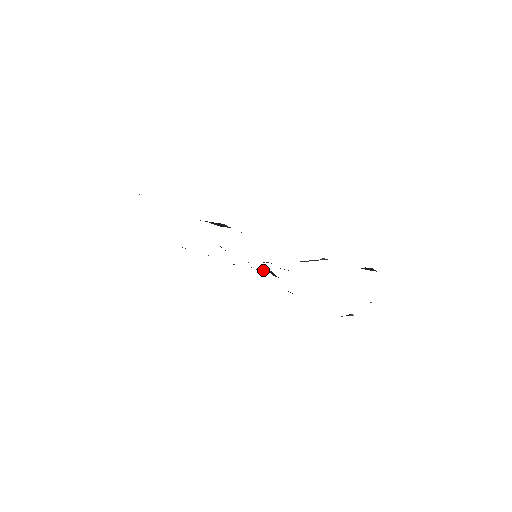
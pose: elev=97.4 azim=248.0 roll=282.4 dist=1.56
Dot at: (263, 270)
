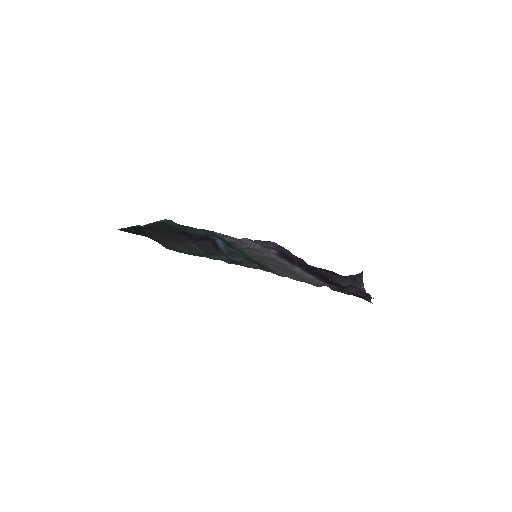
Dot at: occluded
